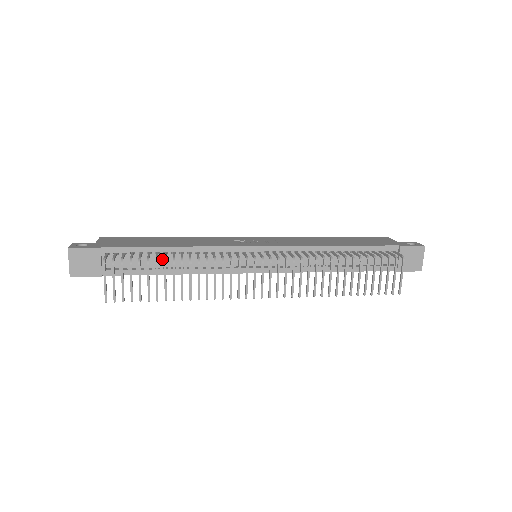
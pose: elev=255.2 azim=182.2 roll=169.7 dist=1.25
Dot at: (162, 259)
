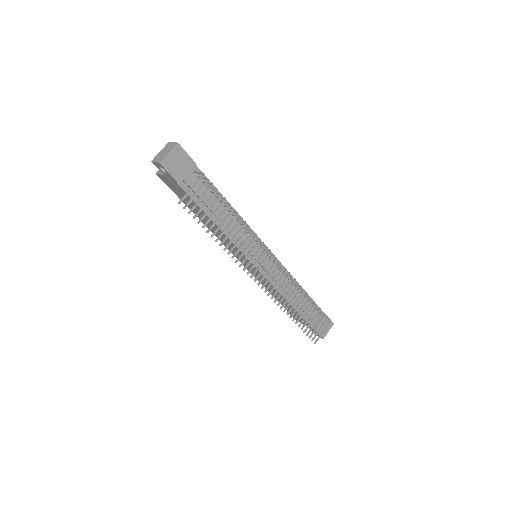
Dot at: occluded
